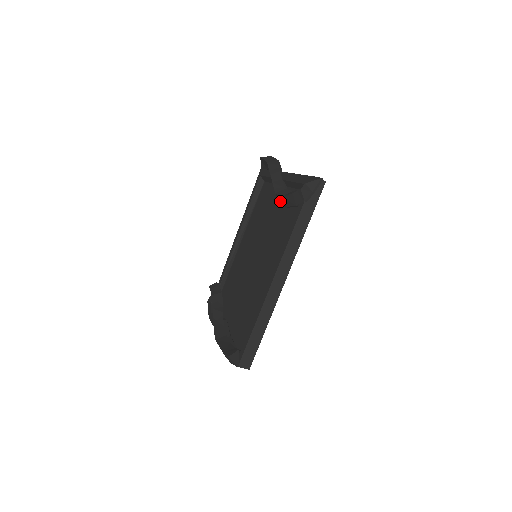
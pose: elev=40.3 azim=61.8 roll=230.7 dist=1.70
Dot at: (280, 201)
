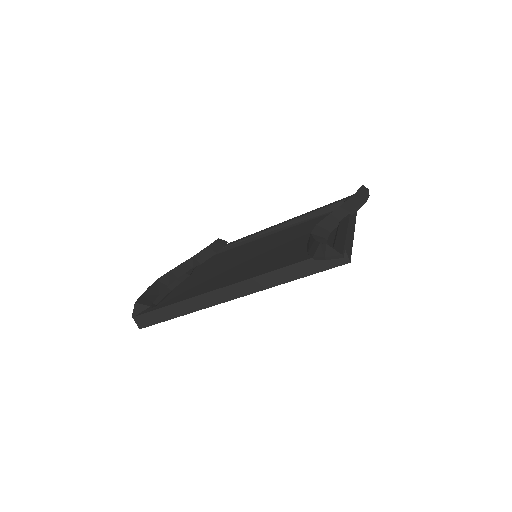
Dot at: occluded
